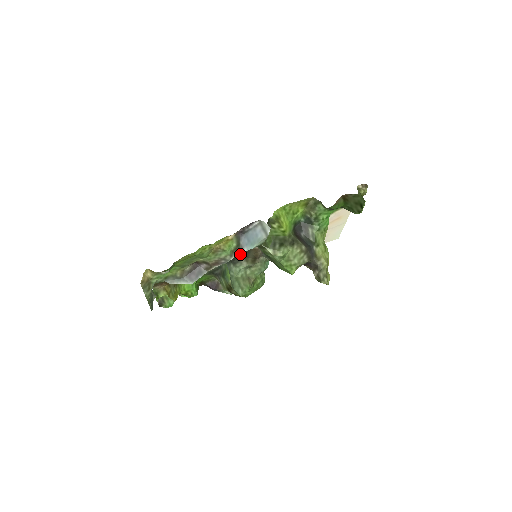
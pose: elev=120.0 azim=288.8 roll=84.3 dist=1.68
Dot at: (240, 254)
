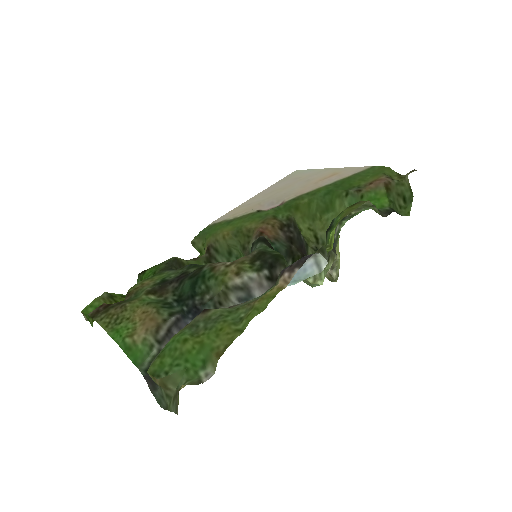
Dot at: occluded
